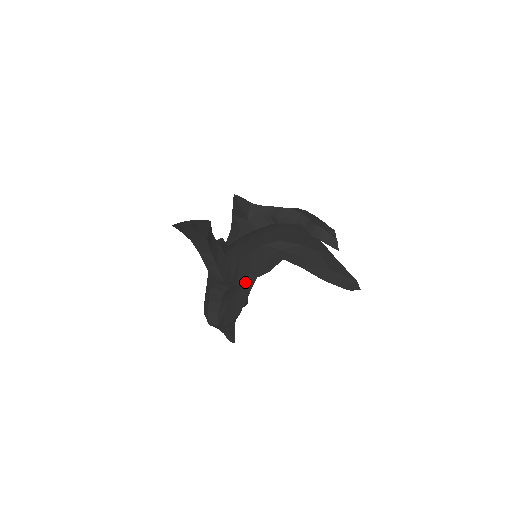
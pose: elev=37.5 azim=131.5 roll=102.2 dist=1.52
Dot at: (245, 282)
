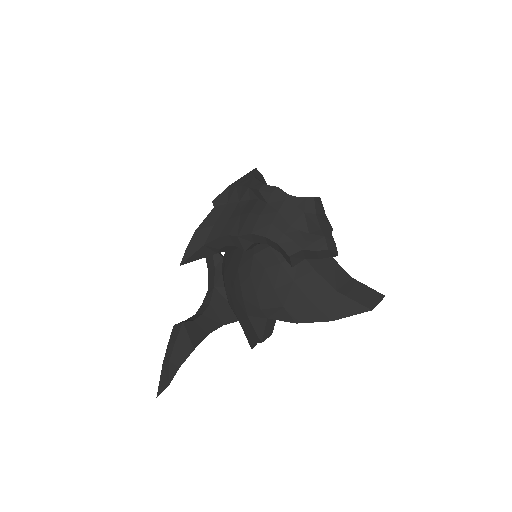
Dot at: occluded
